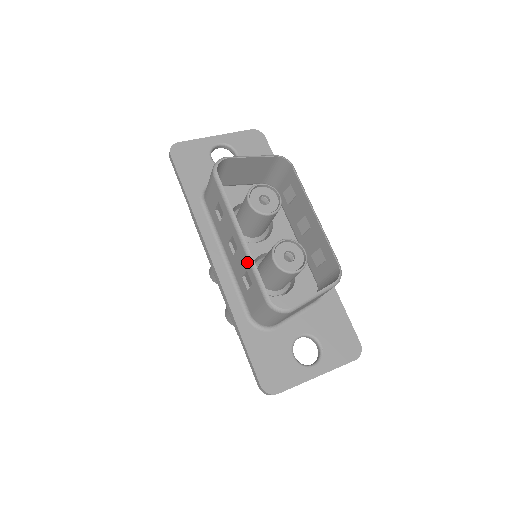
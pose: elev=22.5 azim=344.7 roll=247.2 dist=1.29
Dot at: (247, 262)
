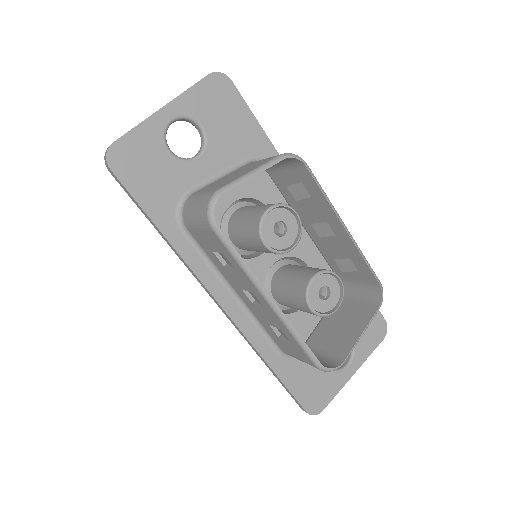
Dot at: (284, 328)
